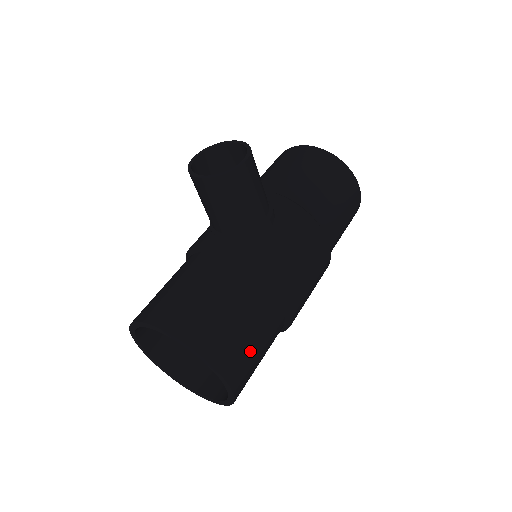
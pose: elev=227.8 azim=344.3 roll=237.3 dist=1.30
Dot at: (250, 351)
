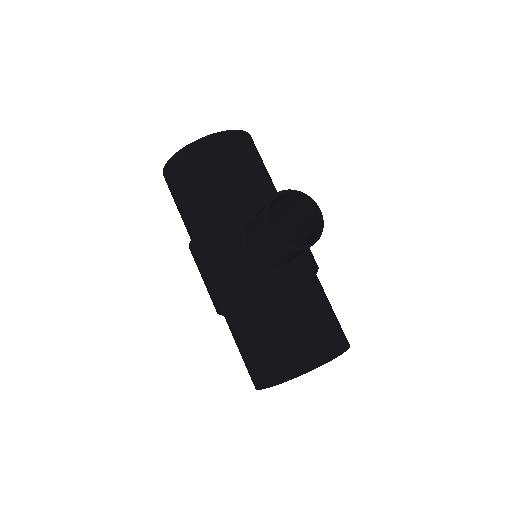
Dot at: occluded
